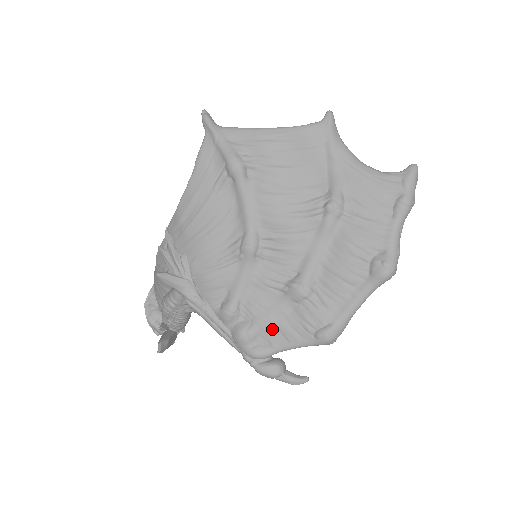
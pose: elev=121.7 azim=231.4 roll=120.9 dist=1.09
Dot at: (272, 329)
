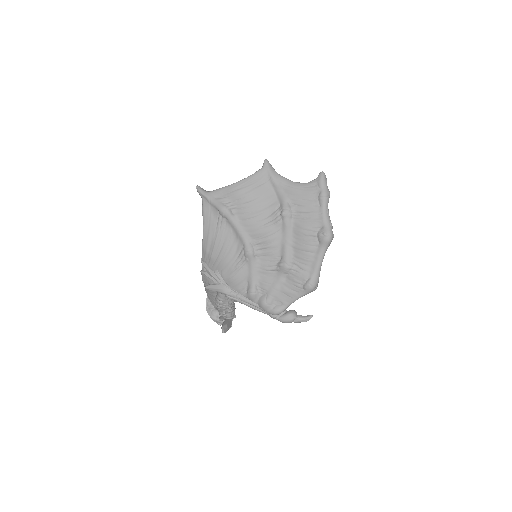
Dot at: (279, 294)
